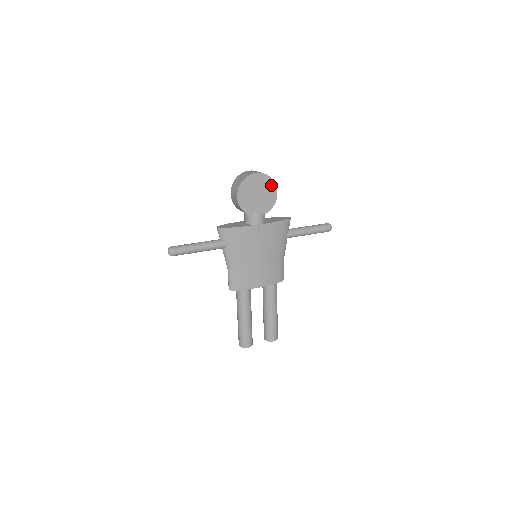
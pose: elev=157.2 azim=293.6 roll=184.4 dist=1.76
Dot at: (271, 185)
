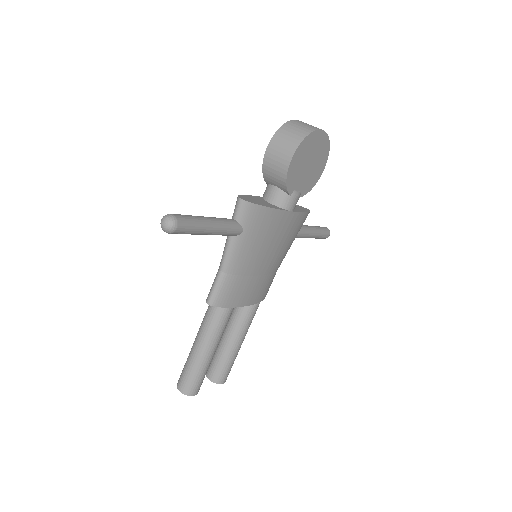
Dot at: (324, 156)
